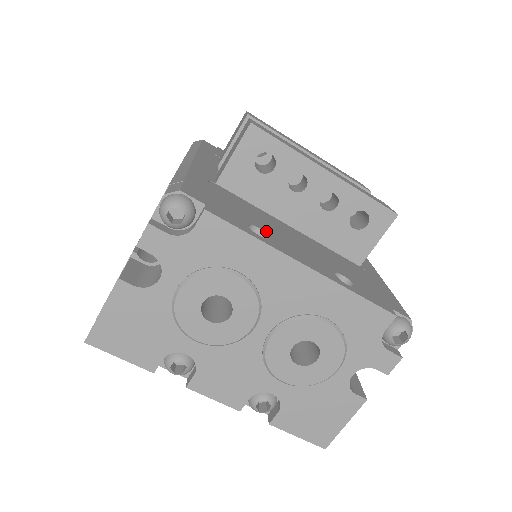
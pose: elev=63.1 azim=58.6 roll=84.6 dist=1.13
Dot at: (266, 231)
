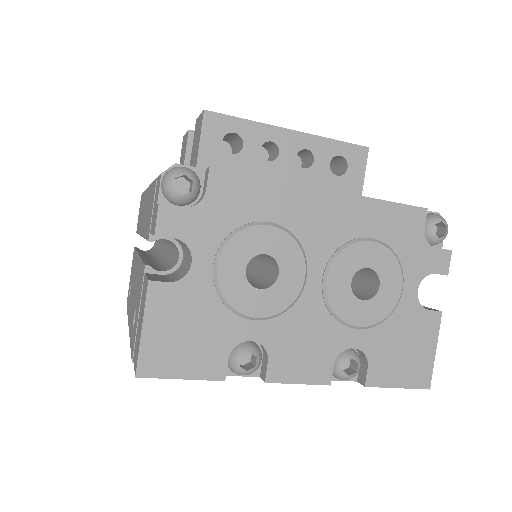
Dot at: occluded
